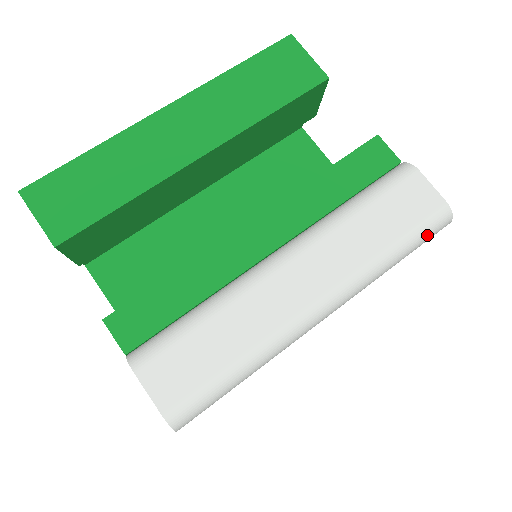
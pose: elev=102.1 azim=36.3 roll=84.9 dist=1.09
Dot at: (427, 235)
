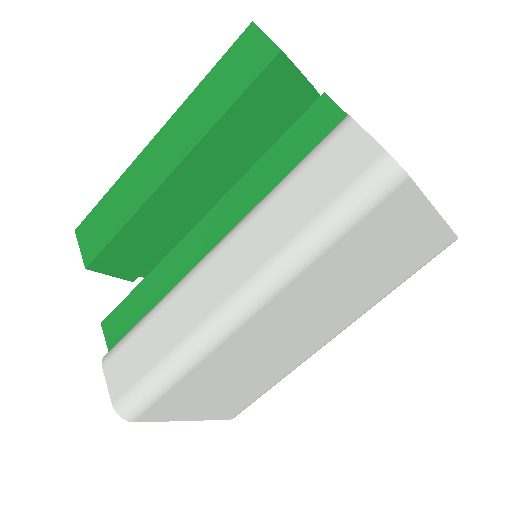
Dot at: (364, 201)
